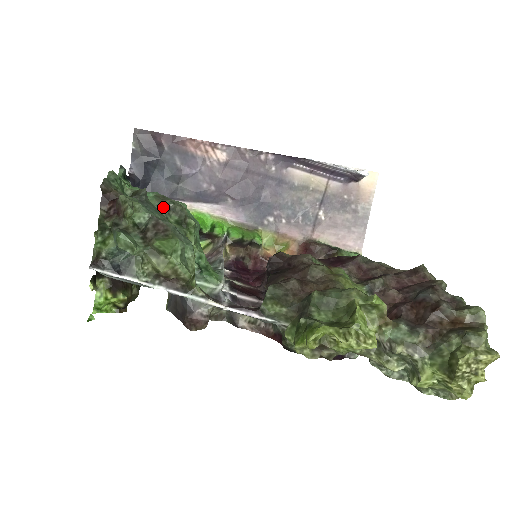
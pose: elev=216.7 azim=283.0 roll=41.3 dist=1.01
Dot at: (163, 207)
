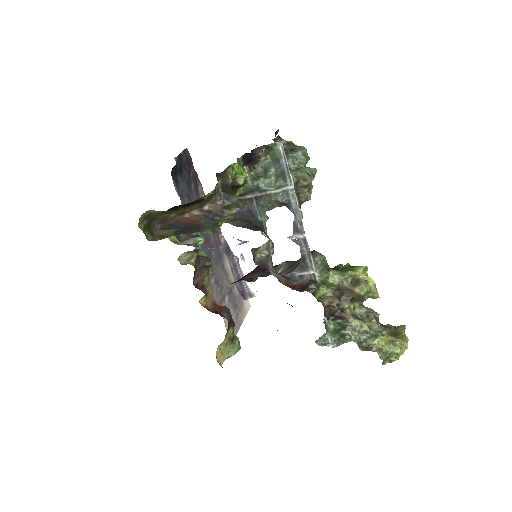
Dot at: occluded
